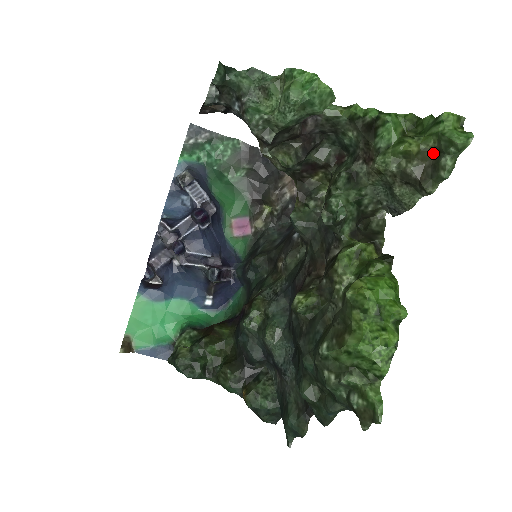
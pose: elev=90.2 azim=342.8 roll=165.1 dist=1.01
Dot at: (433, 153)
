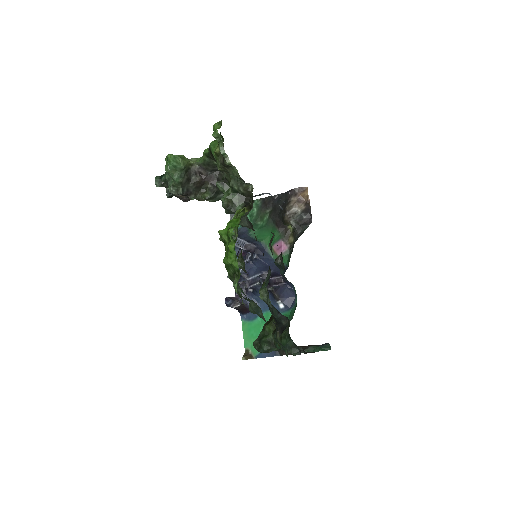
Dot at: occluded
